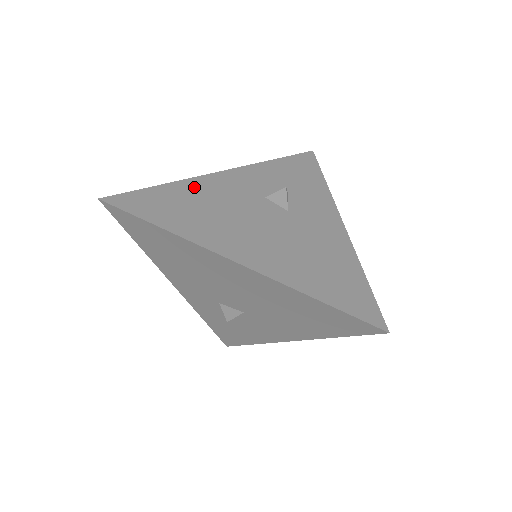
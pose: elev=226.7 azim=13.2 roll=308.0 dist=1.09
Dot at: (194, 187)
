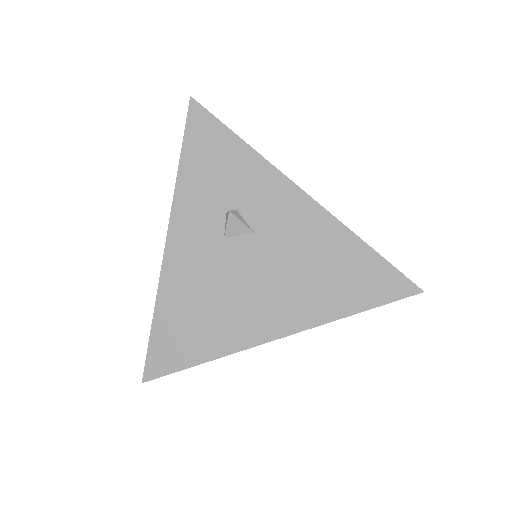
Dot at: (172, 293)
